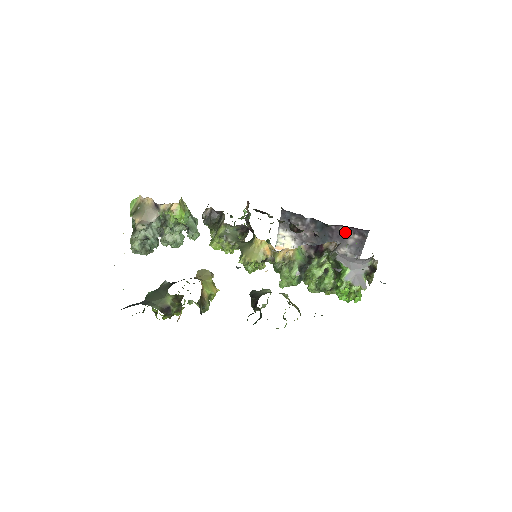
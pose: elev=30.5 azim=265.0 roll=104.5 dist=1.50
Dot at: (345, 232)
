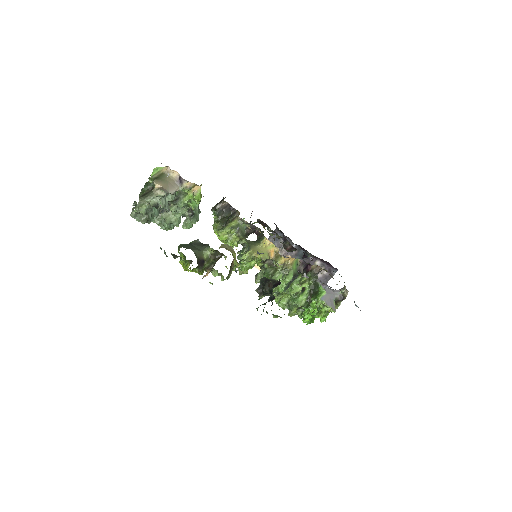
Dot at: occluded
